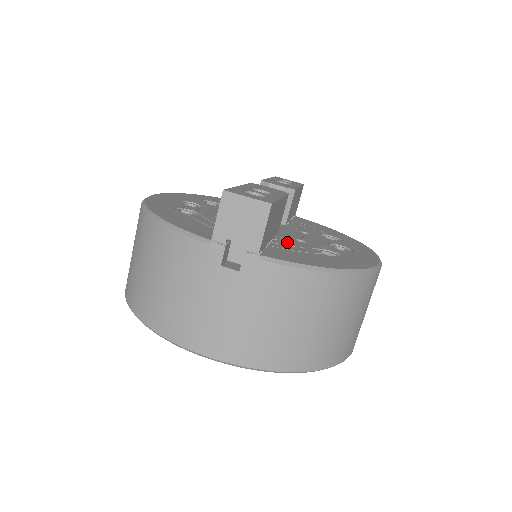
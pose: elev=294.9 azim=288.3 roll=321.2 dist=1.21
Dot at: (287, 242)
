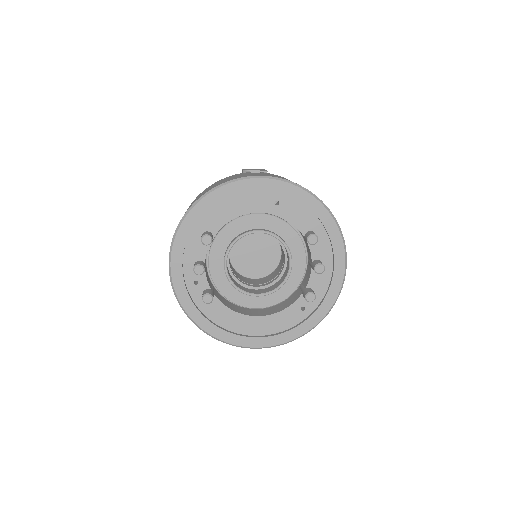
Dot at: occluded
